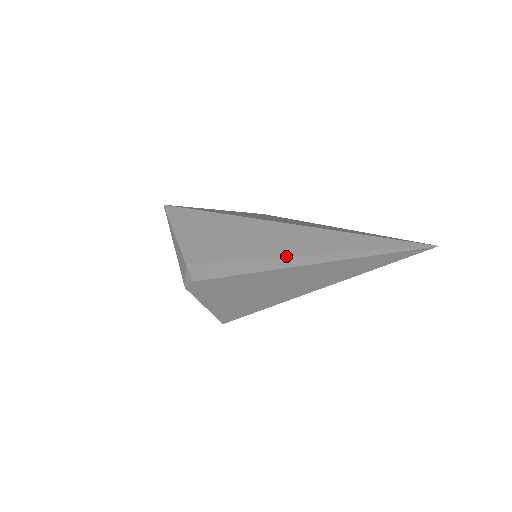
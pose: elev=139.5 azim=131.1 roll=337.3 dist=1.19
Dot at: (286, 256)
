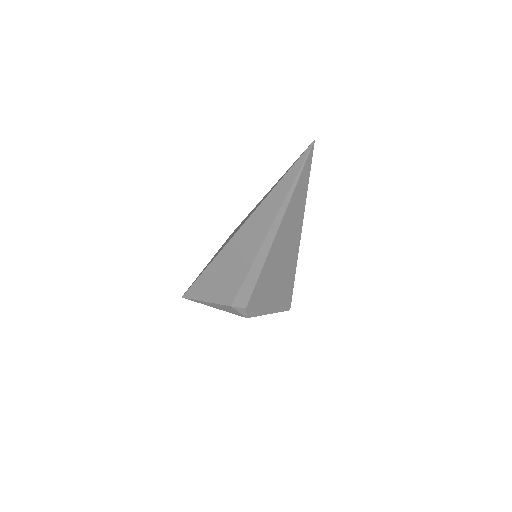
Dot at: (266, 235)
